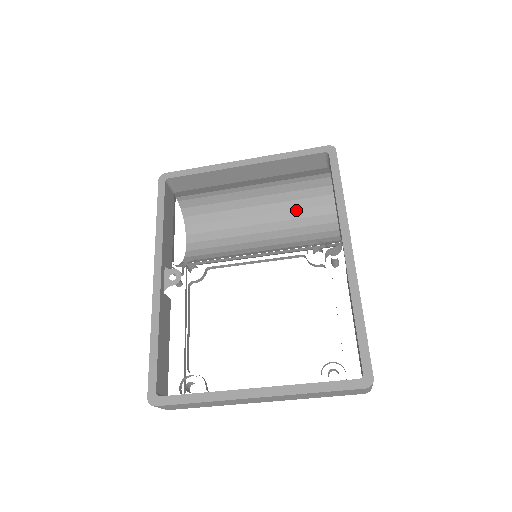
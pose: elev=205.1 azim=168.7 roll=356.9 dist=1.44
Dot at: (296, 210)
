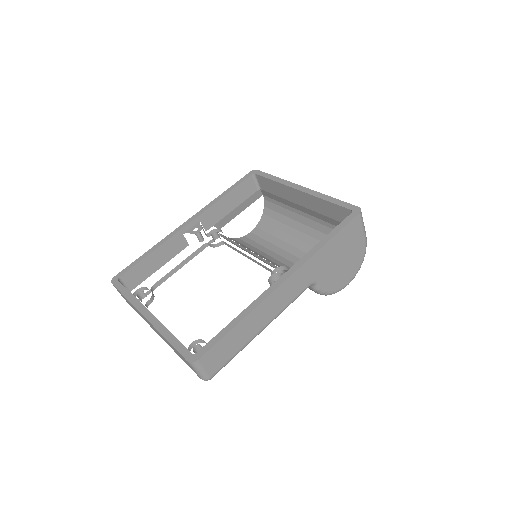
Dot at: occluded
